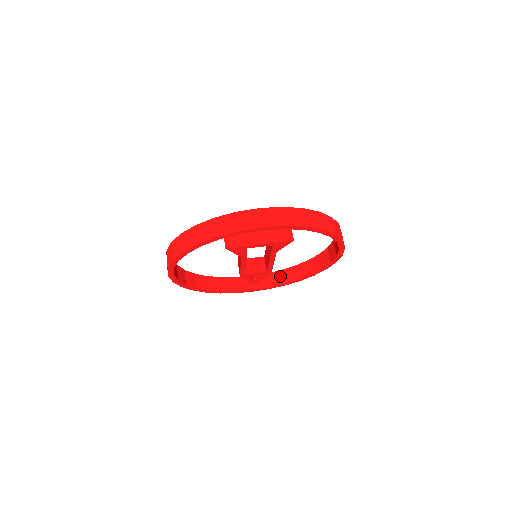
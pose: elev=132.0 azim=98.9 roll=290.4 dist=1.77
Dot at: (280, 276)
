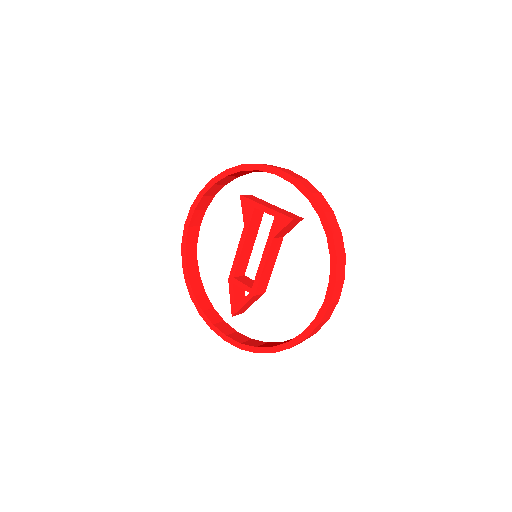
Dot at: (260, 343)
